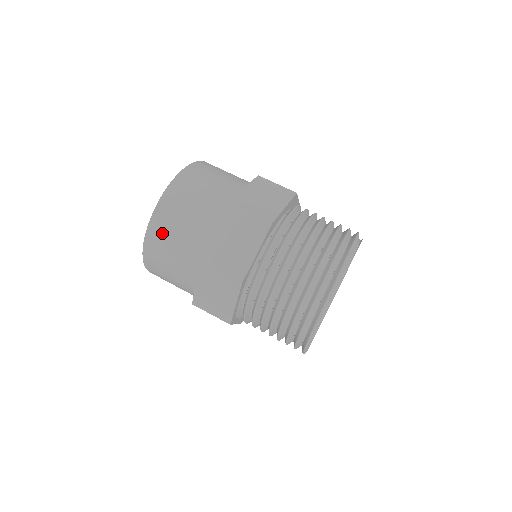
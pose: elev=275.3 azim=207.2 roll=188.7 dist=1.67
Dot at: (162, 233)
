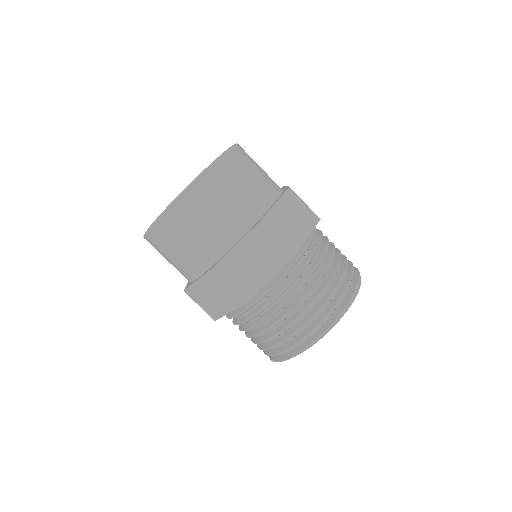
Dot at: (178, 223)
